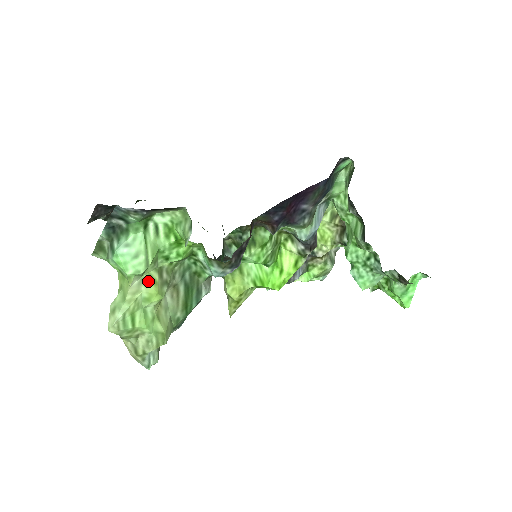
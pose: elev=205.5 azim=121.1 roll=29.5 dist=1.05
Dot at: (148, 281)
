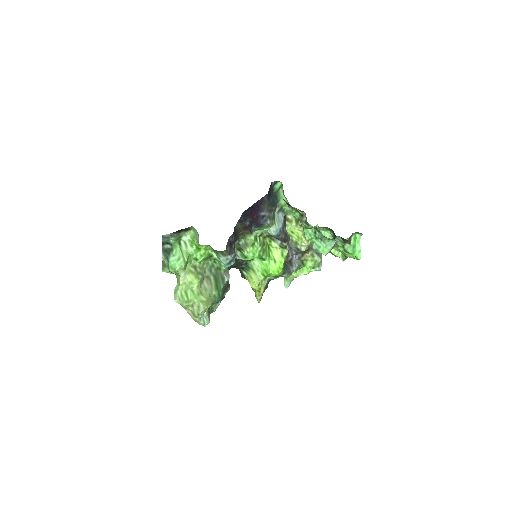
Dot at: (189, 273)
